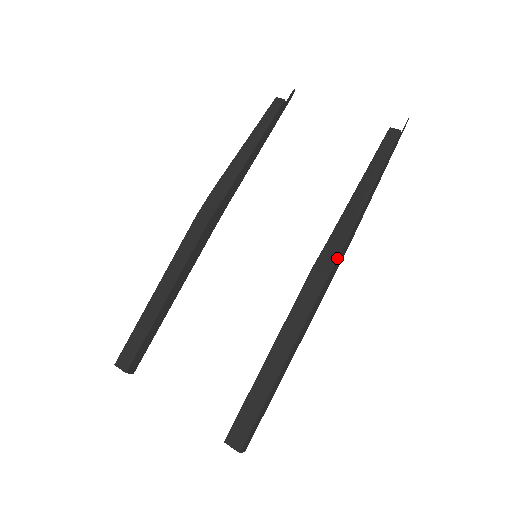
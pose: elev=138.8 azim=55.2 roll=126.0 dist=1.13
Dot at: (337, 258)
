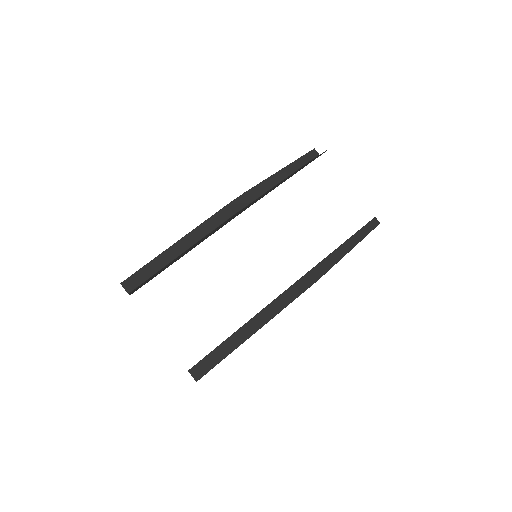
Dot at: (310, 286)
